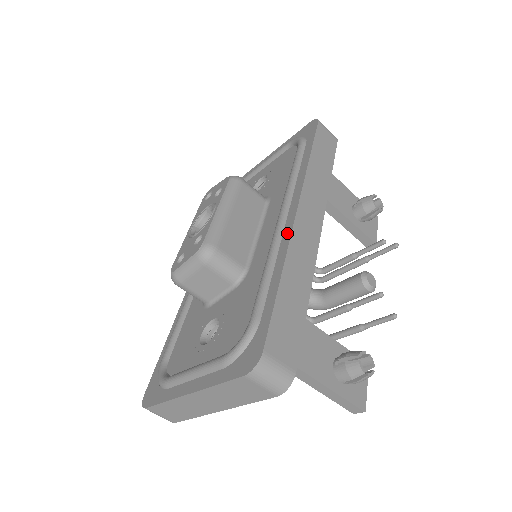
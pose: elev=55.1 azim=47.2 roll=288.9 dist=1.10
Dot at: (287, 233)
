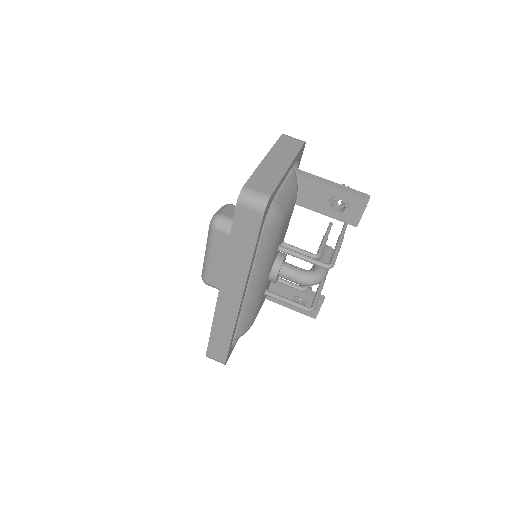
Dot at: occluded
